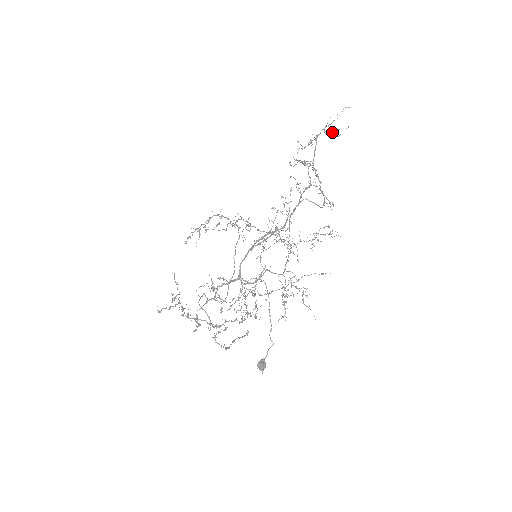
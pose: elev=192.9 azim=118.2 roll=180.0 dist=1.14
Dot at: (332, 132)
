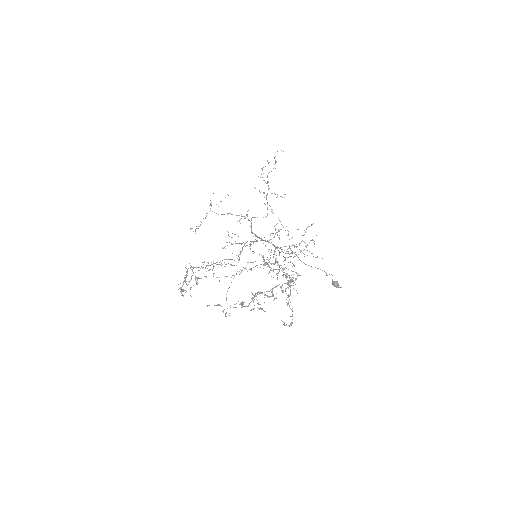
Dot at: occluded
